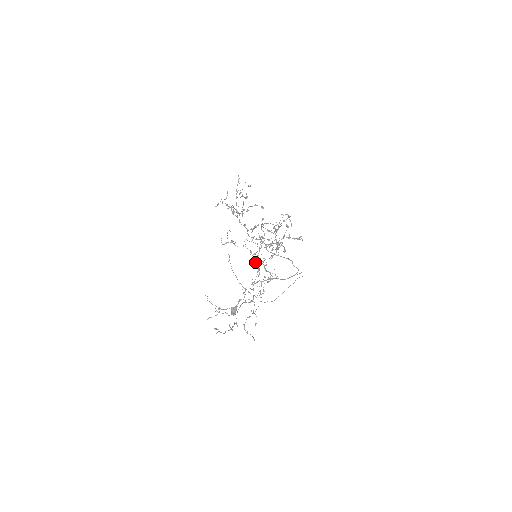
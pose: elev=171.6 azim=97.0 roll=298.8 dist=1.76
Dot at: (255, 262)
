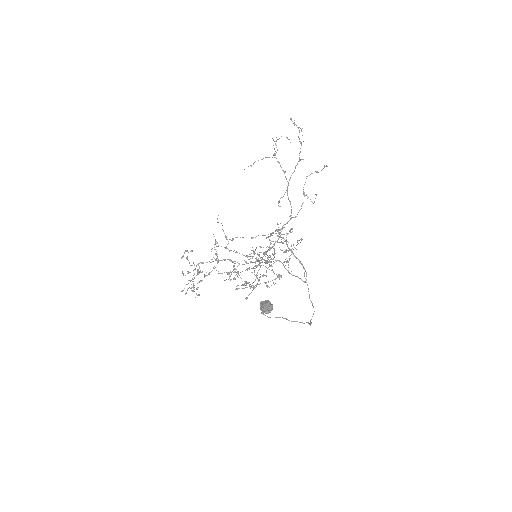
Dot at: occluded
